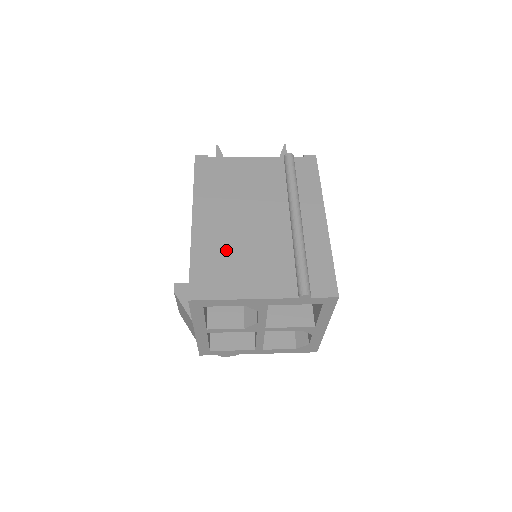
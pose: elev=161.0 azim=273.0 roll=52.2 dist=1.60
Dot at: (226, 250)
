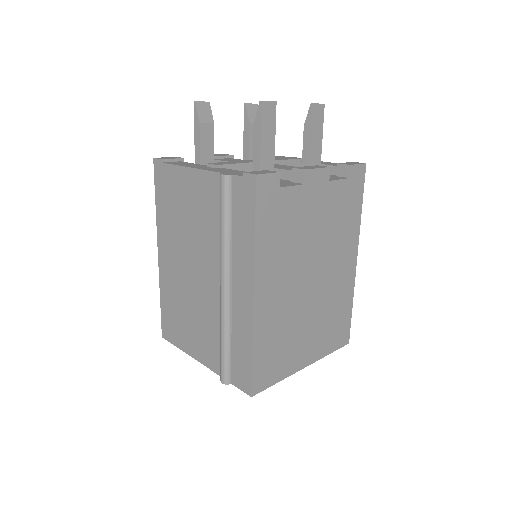
Dot at: (179, 300)
